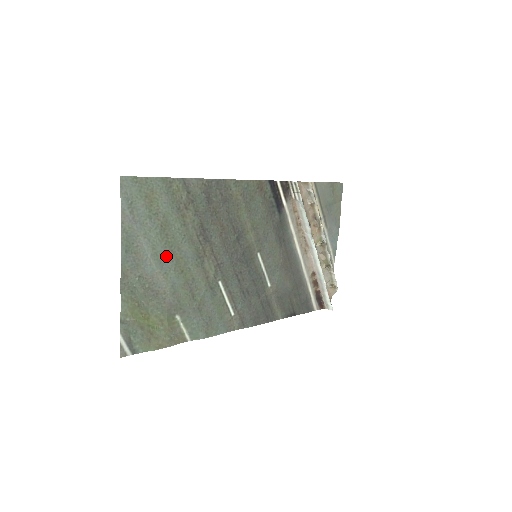
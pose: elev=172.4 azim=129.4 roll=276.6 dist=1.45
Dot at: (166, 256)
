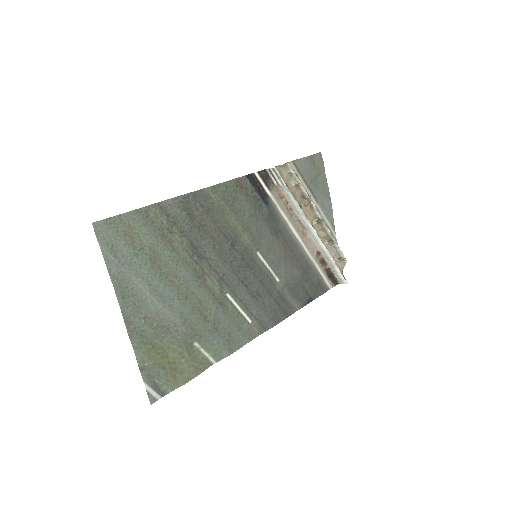
Dot at: (165, 288)
